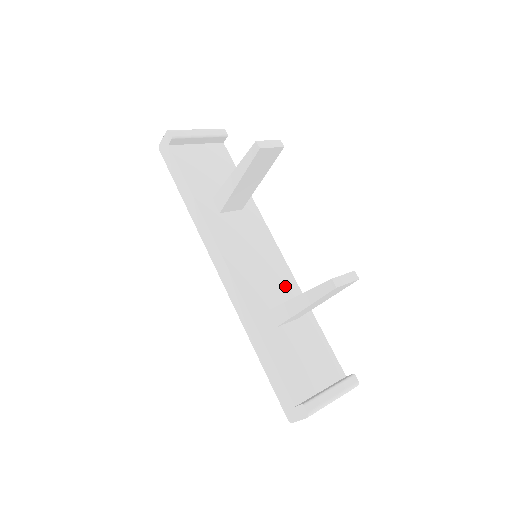
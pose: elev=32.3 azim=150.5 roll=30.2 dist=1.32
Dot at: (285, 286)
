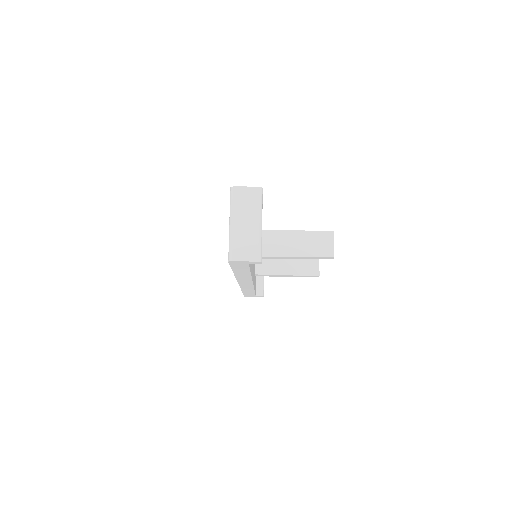
Dot at: occluded
